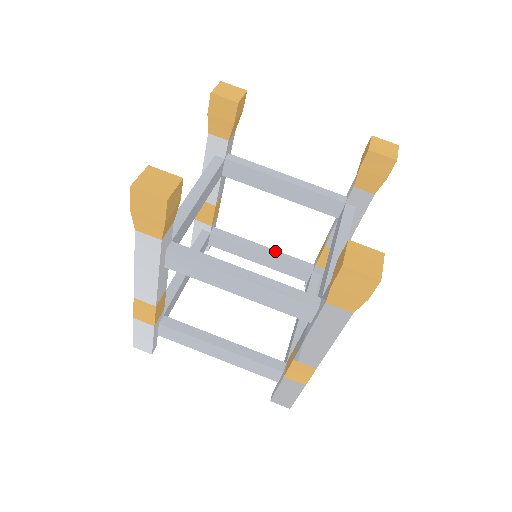
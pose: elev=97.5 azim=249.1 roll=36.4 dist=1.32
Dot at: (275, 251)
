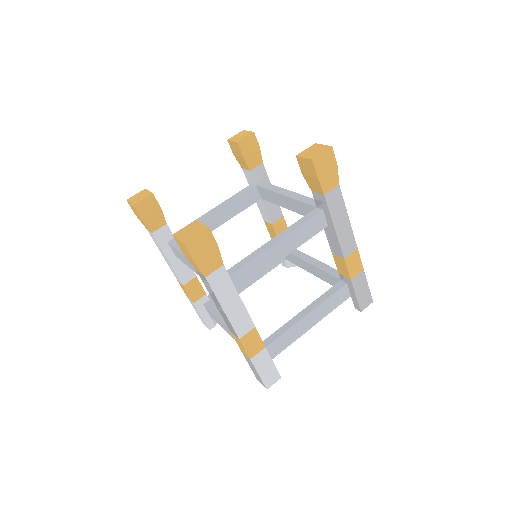
Dot at: occluded
